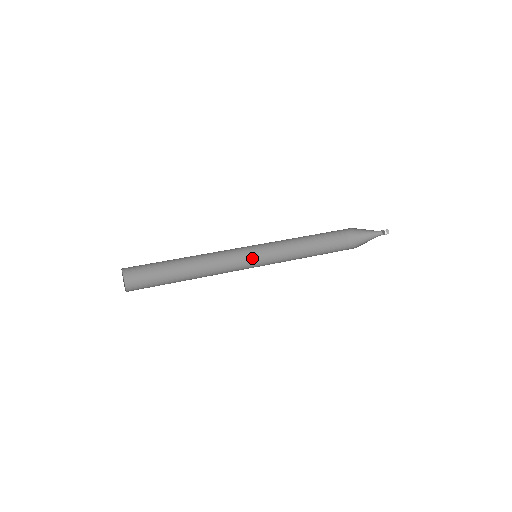
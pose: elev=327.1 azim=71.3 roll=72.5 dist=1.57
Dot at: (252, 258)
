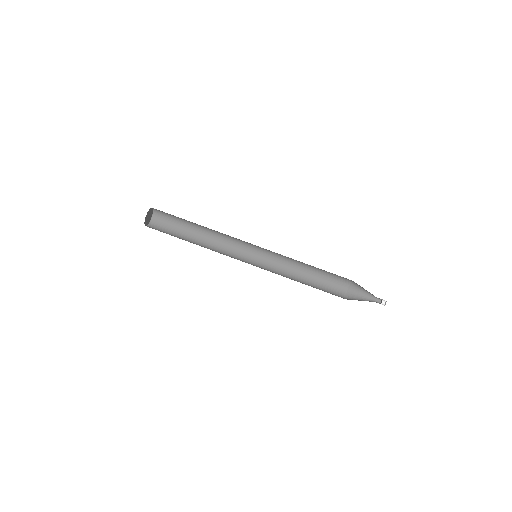
Dot at: (258, 246)
